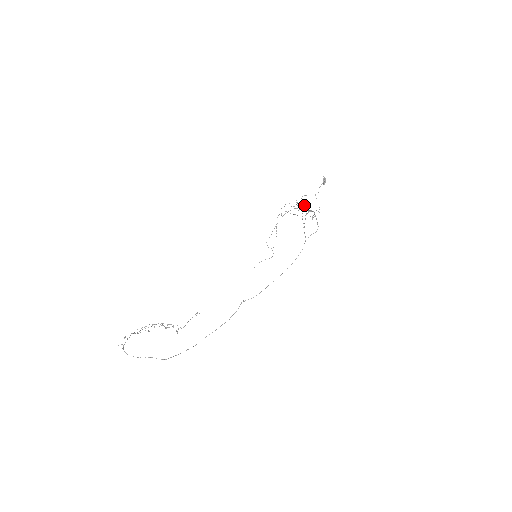
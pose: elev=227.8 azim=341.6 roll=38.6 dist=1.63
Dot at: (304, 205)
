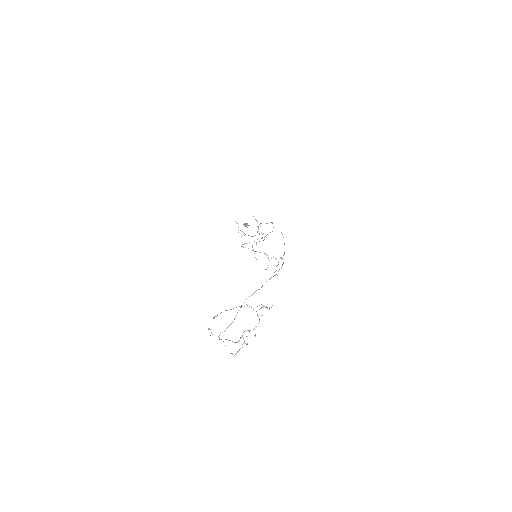
Dot at: occluded
